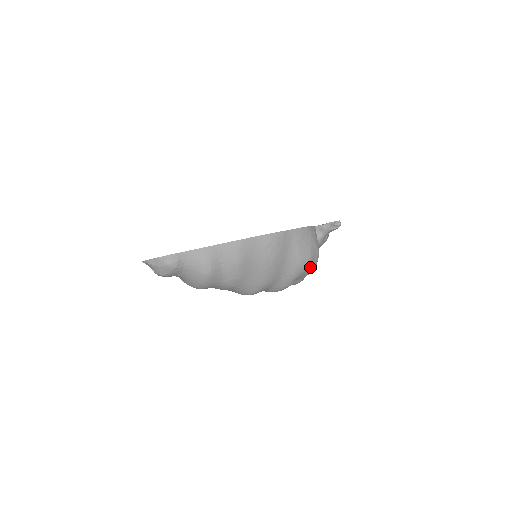
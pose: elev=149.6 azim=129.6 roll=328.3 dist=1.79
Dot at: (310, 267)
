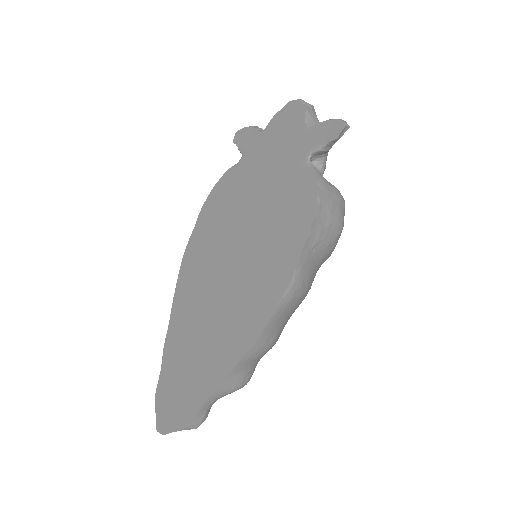
Dot at: occluded
